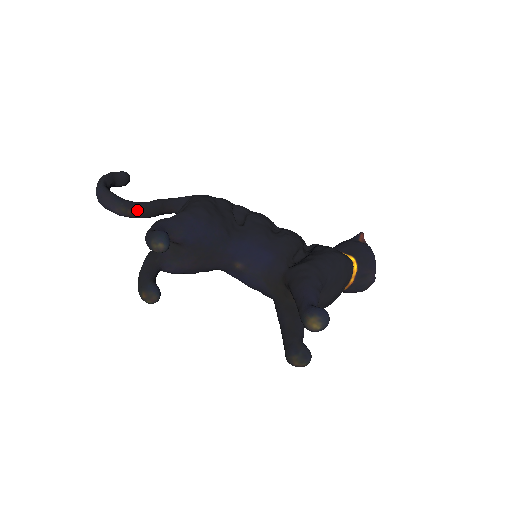
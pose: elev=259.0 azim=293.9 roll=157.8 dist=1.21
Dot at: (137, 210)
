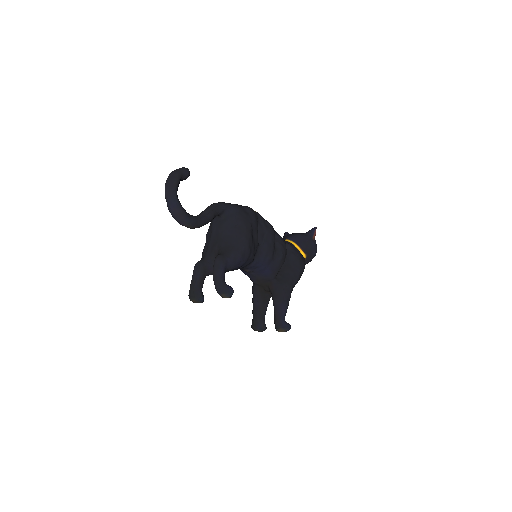
Dot at: (198, 227)
